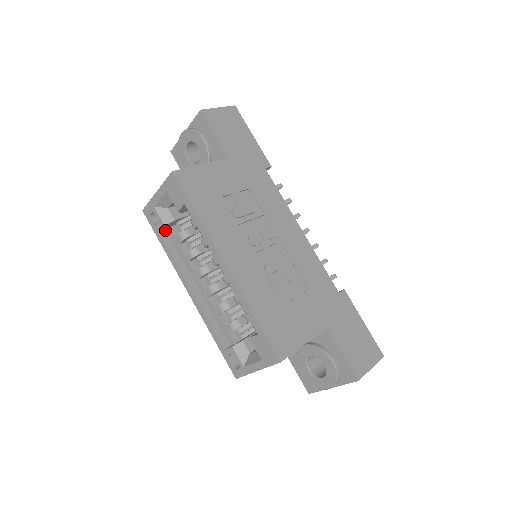
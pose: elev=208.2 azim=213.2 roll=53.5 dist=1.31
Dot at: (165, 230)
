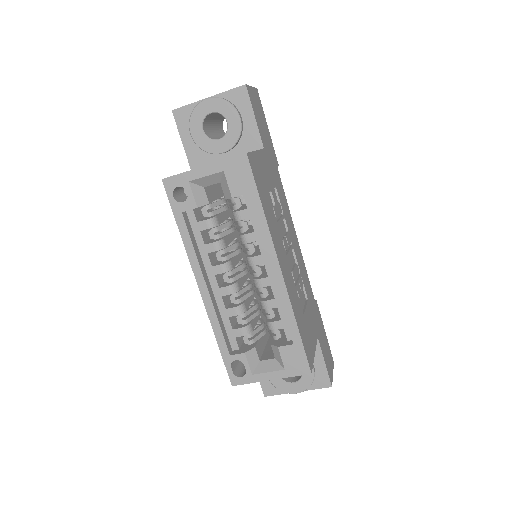
Dot at: occluded
